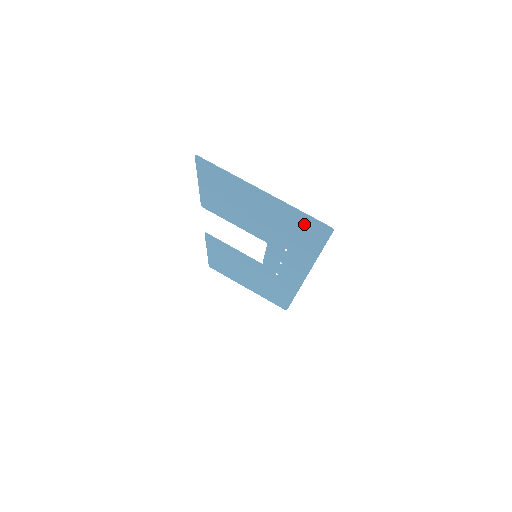
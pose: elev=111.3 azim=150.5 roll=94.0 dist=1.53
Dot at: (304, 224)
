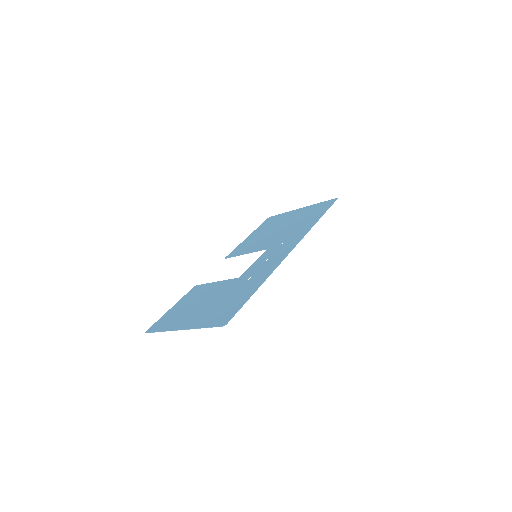
Dot at: (218, 317)
